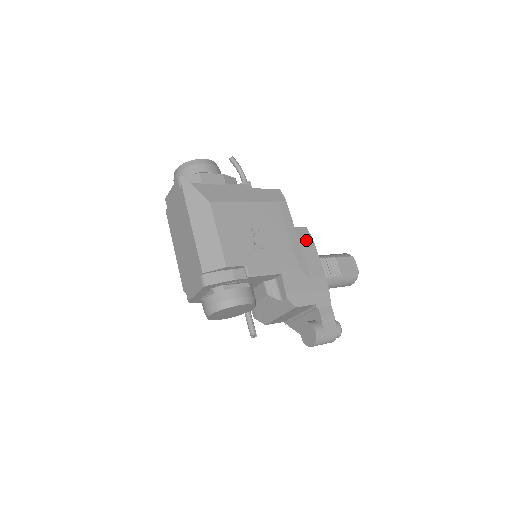
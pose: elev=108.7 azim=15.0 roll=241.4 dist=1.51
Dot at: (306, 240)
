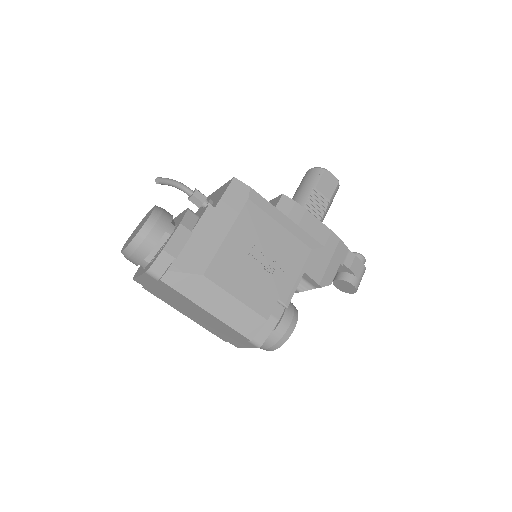
Dot at: (295, 211)
